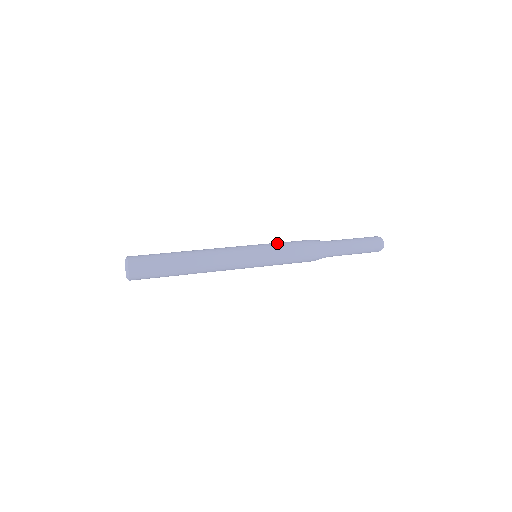
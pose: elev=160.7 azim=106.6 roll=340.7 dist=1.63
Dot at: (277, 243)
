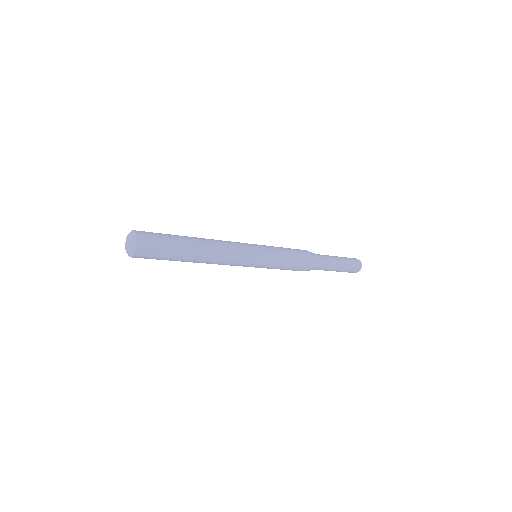
Dot at: occluded
